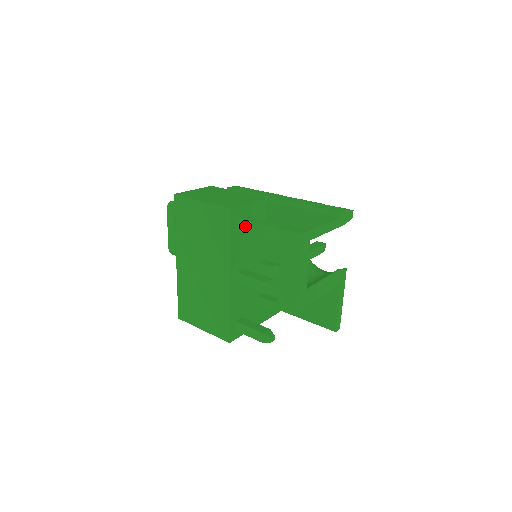
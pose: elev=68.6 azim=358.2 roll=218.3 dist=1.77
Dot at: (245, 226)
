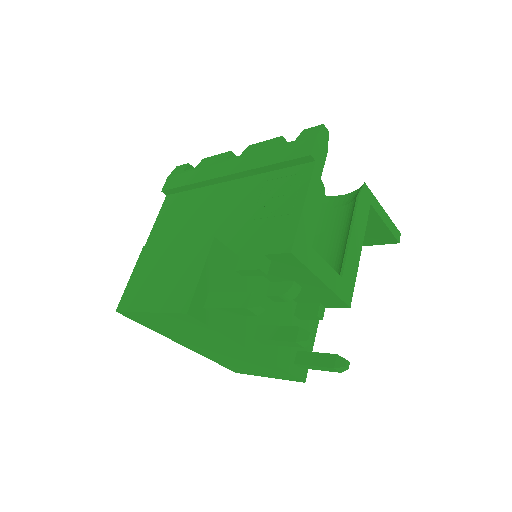
Dot at: (220, 312)
